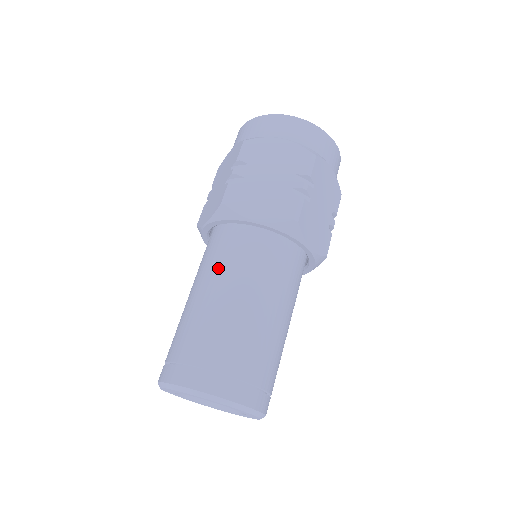
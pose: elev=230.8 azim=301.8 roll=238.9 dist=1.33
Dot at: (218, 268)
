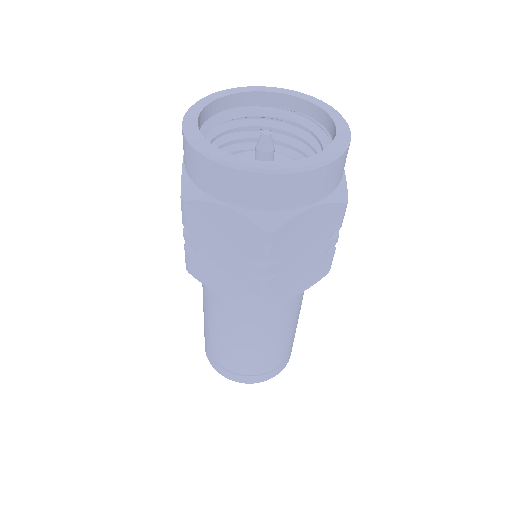
Dot at: (210, 306)
